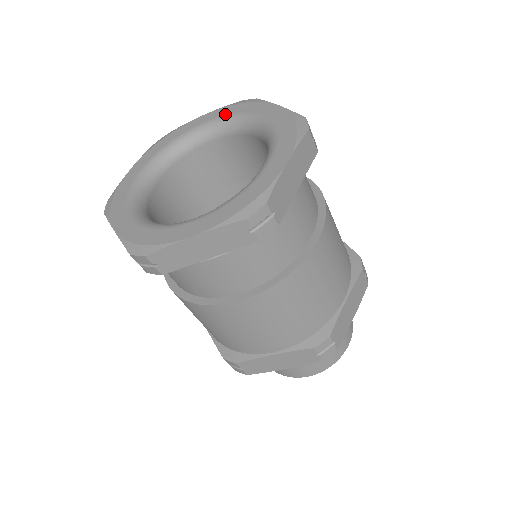
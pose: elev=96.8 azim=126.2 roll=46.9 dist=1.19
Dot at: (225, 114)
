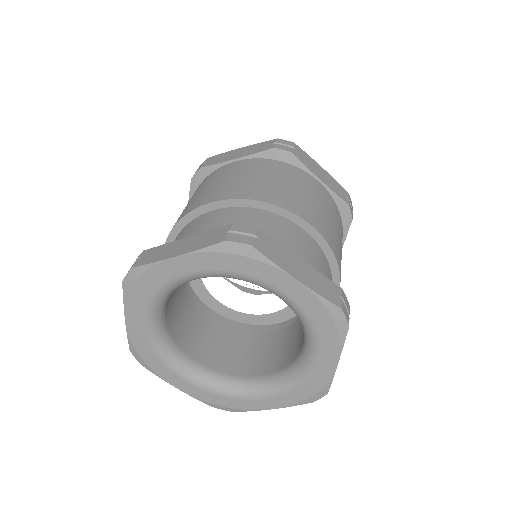
Dot at: (217, 269)
